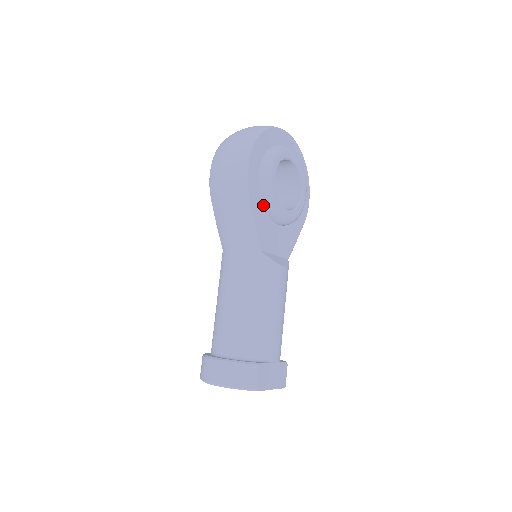
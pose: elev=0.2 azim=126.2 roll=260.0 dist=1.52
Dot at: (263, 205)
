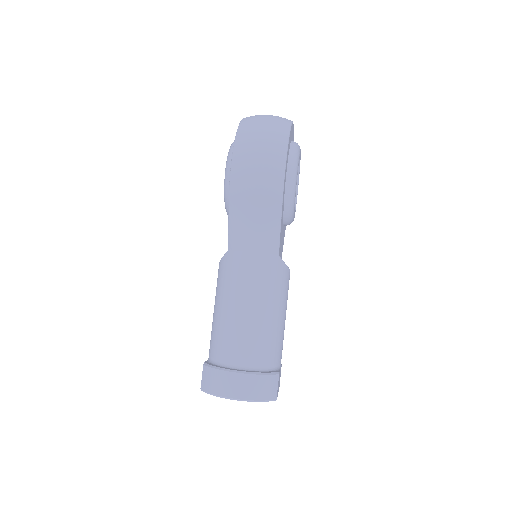
Dot at: (284, 207)
